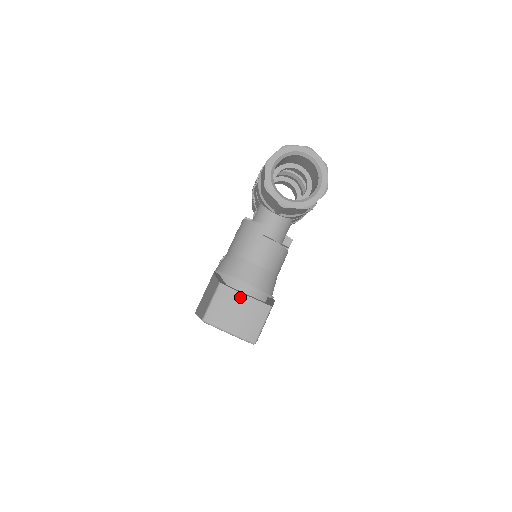
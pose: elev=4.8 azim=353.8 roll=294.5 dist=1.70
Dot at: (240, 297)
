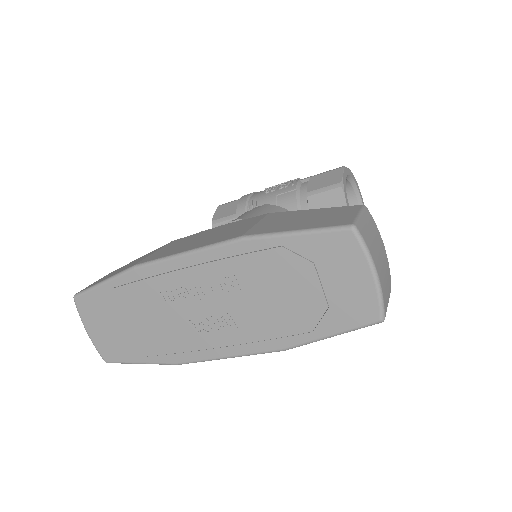
Dot at: (382, 243)
